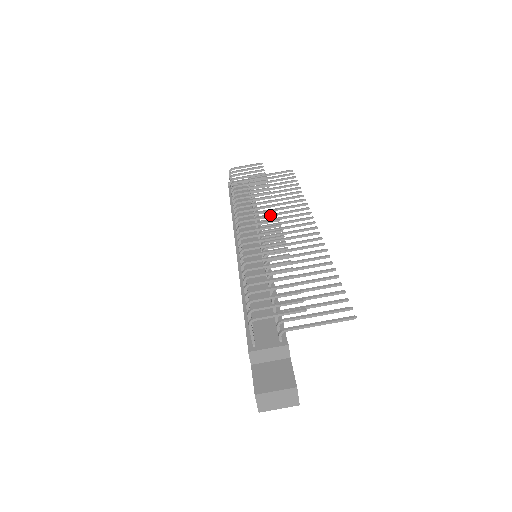
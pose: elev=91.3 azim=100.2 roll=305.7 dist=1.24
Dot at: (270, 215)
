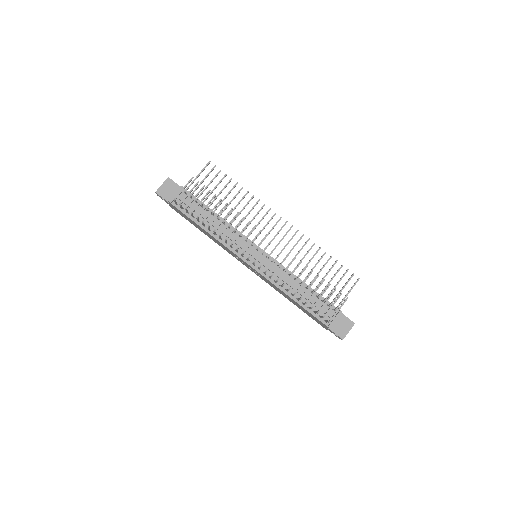
Dot at: occluded
